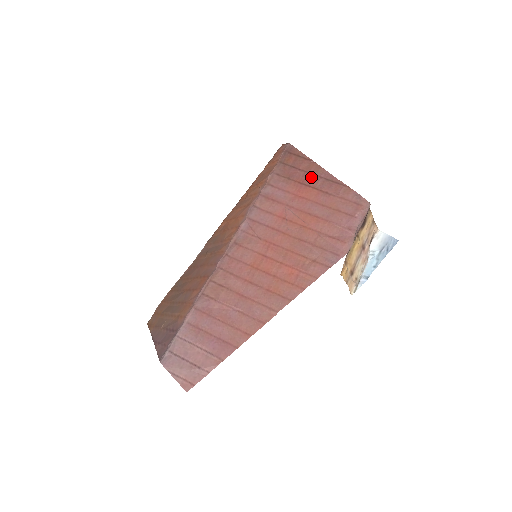
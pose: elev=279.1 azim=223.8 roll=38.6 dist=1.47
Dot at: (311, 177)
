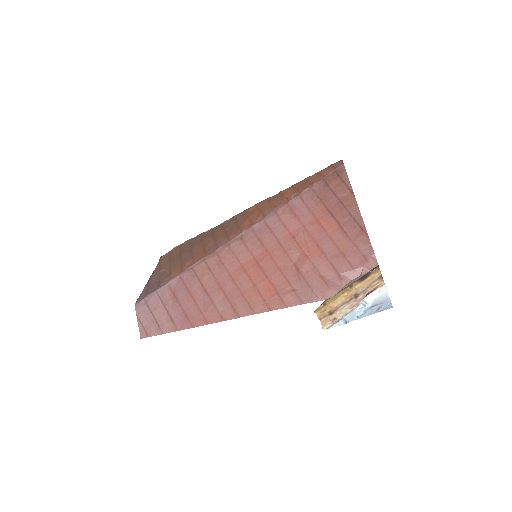
Dot at: (342, 209)
